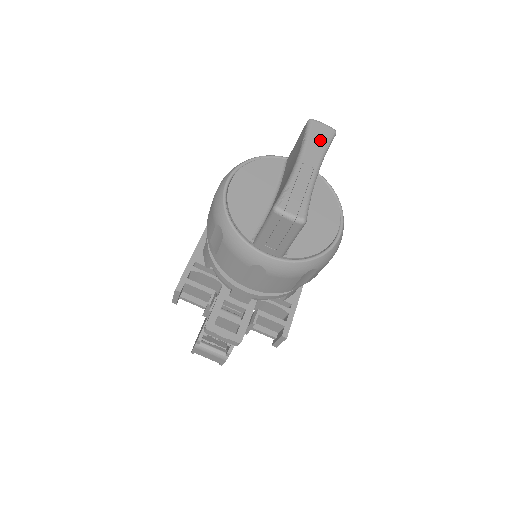
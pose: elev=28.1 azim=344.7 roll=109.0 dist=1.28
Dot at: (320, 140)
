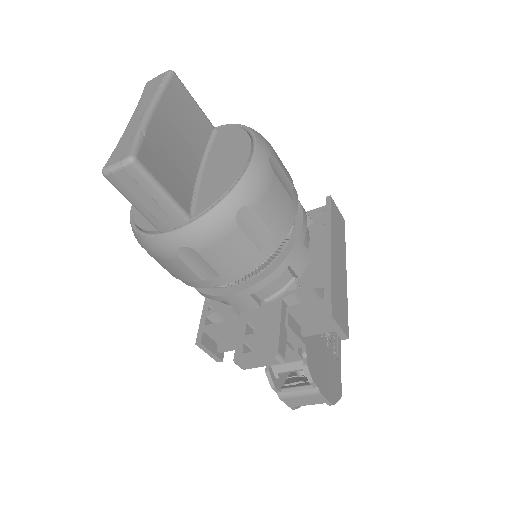
Dot at: (153, 89)
